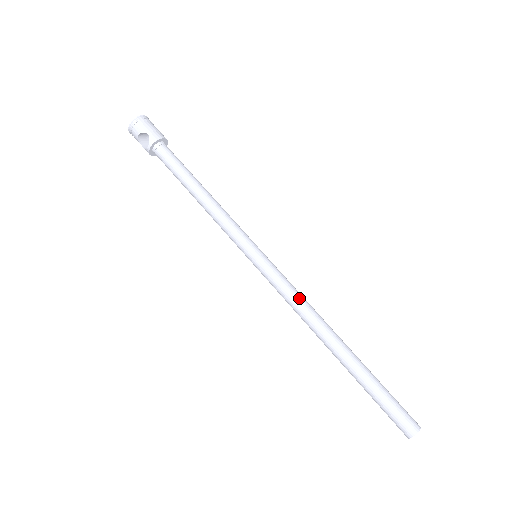
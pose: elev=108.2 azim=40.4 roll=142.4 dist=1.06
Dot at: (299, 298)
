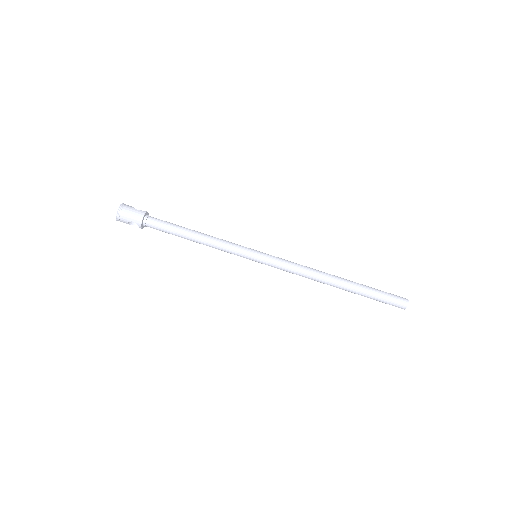
Dot at: (298, 270)
